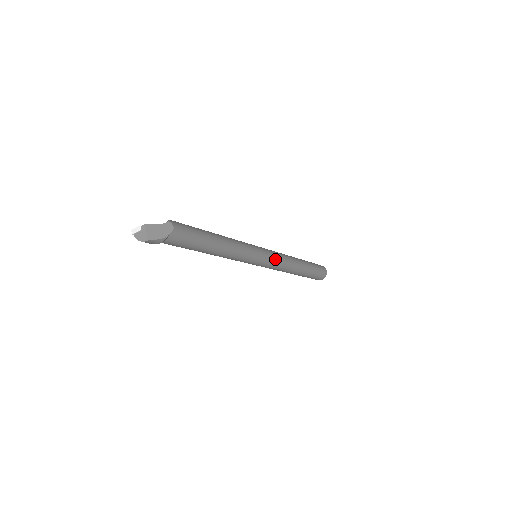
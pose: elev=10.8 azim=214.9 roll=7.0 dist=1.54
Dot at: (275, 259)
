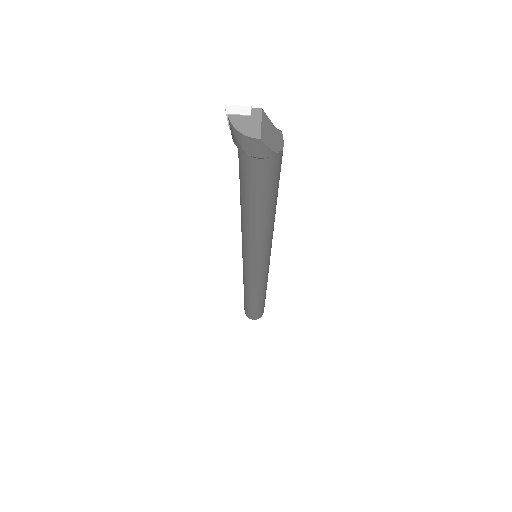
Dot at: (268, 271)
